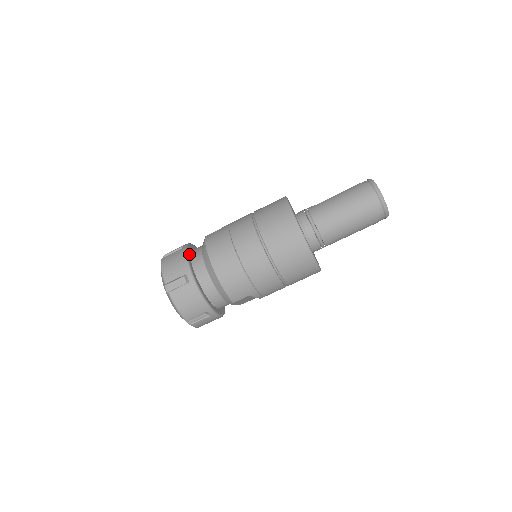
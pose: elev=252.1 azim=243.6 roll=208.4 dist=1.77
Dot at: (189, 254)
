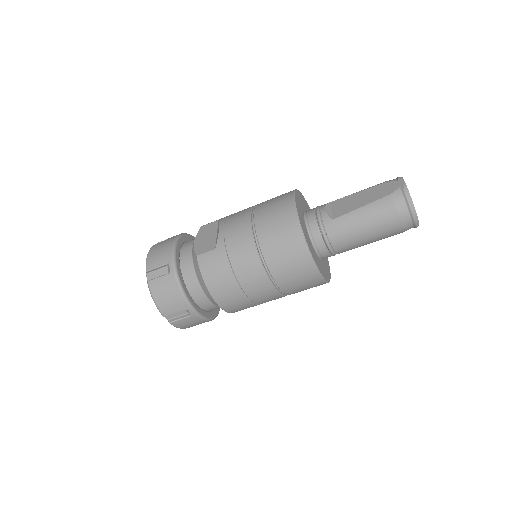
Dot at: (182, 280)
